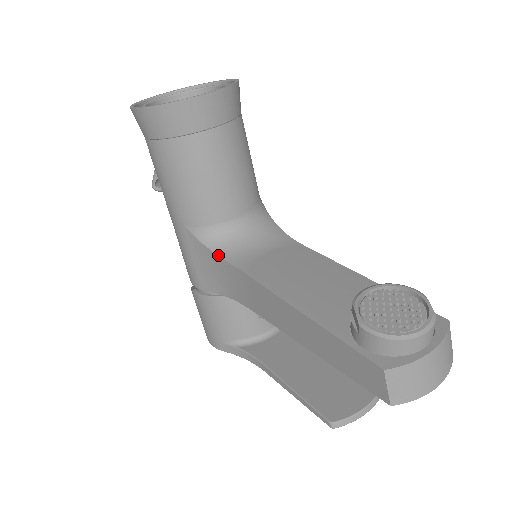
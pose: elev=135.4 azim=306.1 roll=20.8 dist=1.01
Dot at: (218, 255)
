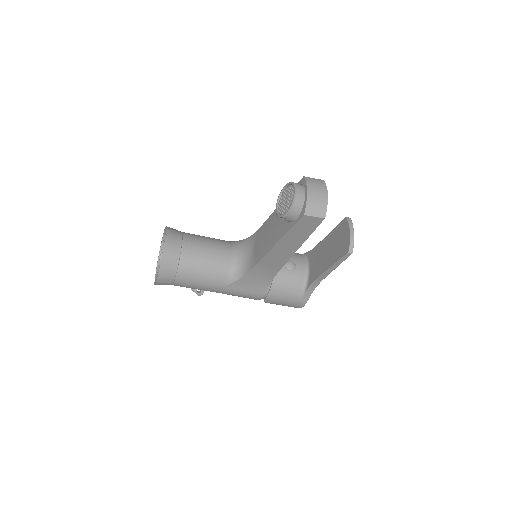
Dot at: (245, 275)
